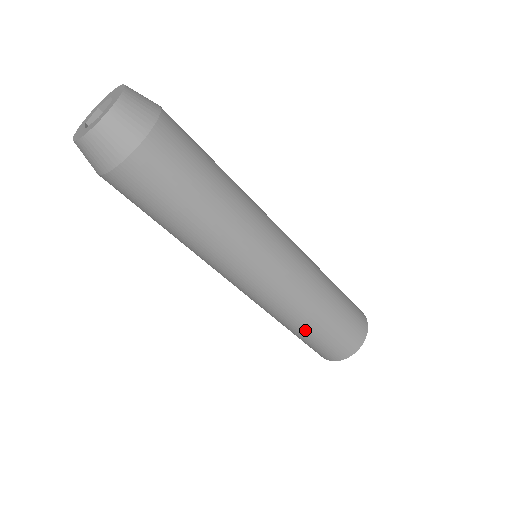
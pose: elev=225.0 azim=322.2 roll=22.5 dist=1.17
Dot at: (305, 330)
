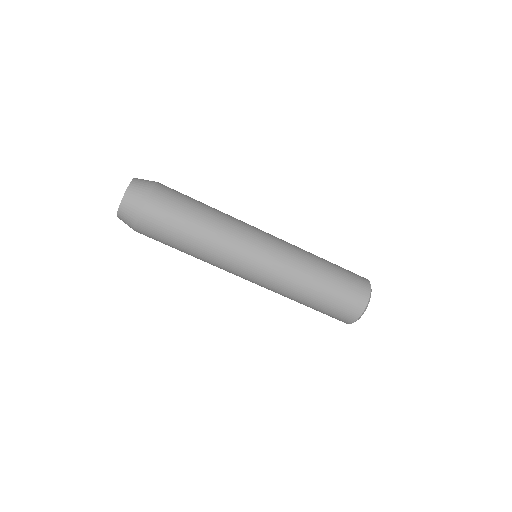
Dot at: (316, 293)
